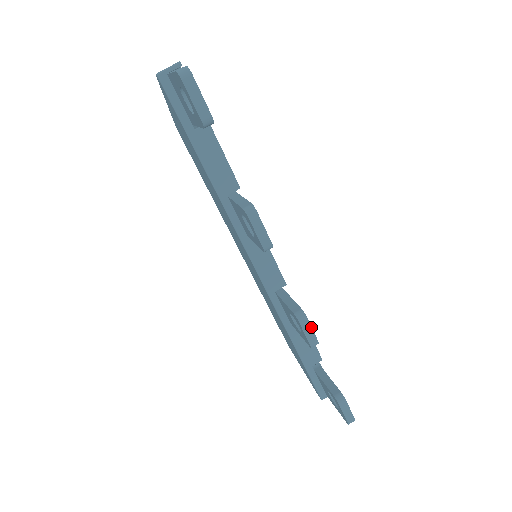
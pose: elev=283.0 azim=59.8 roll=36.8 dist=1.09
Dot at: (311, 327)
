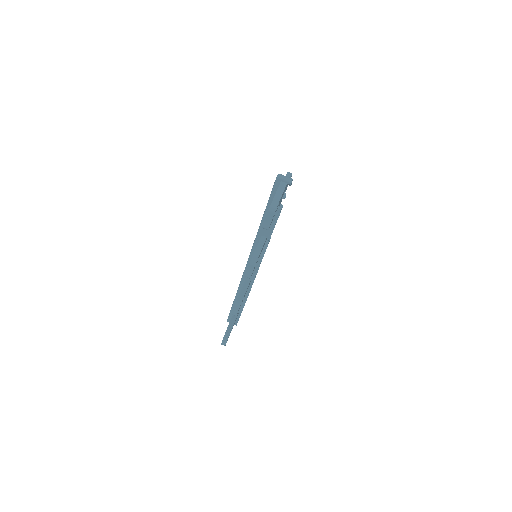
Dot at: (238, 310)
